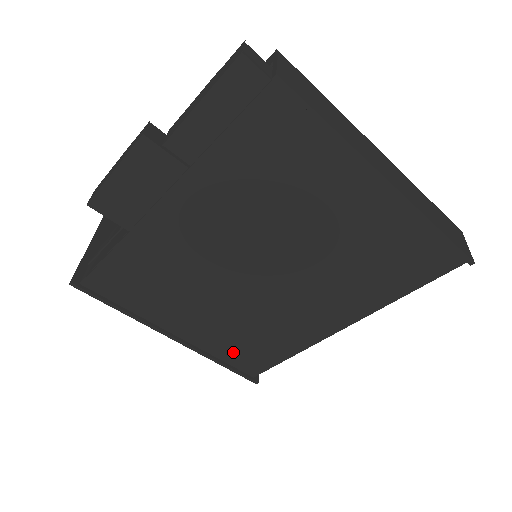
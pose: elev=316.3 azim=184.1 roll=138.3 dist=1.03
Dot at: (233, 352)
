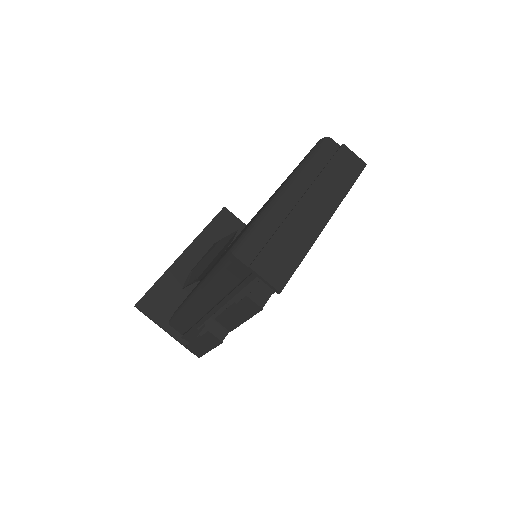
Dot at: occluded
